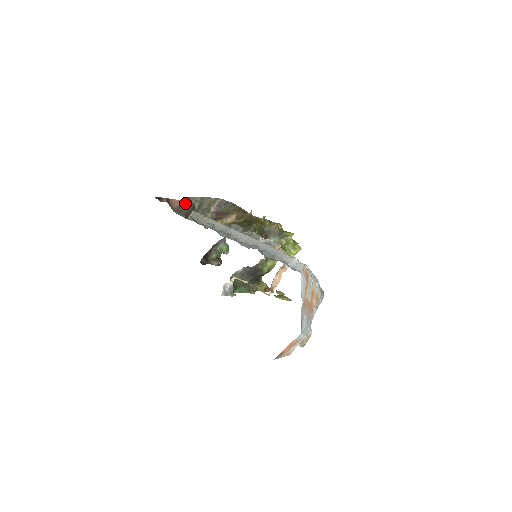
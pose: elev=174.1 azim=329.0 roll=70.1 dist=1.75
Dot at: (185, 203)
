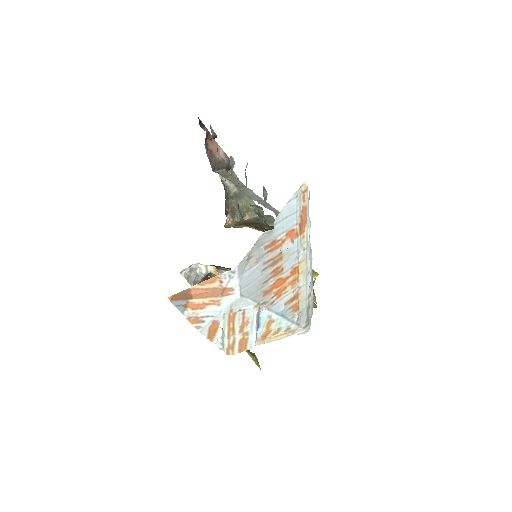
Dot at: (223, 154)
